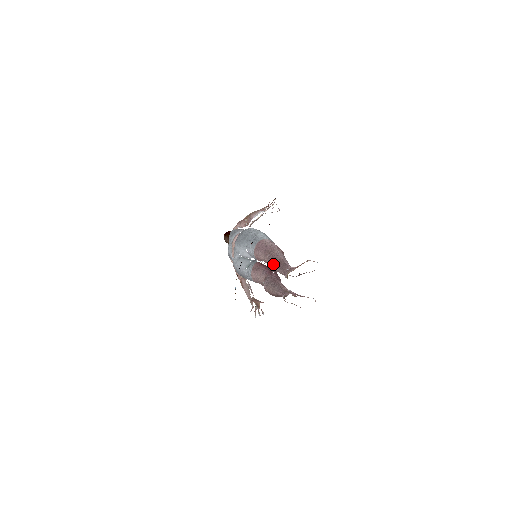
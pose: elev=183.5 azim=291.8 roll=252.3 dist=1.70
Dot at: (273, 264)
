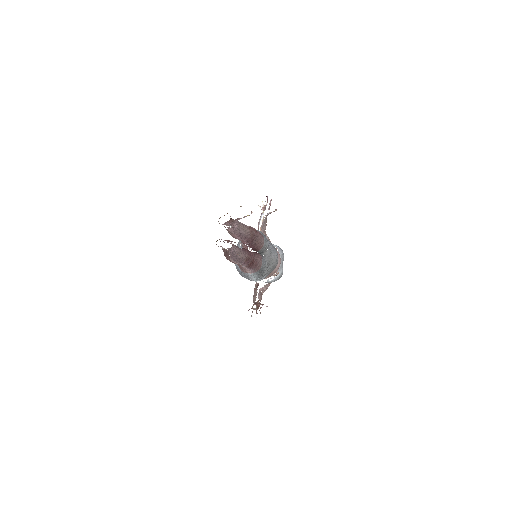
Dot at: occluded
